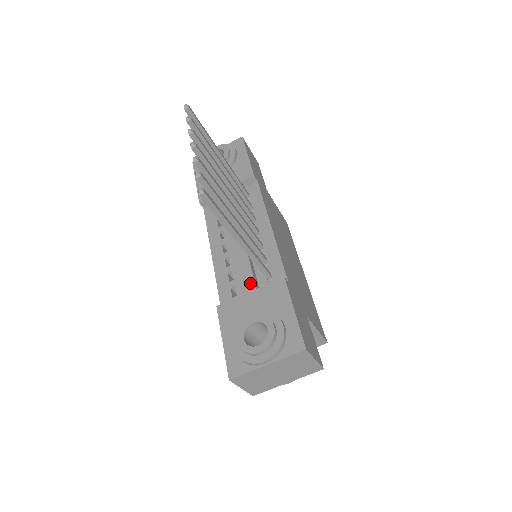
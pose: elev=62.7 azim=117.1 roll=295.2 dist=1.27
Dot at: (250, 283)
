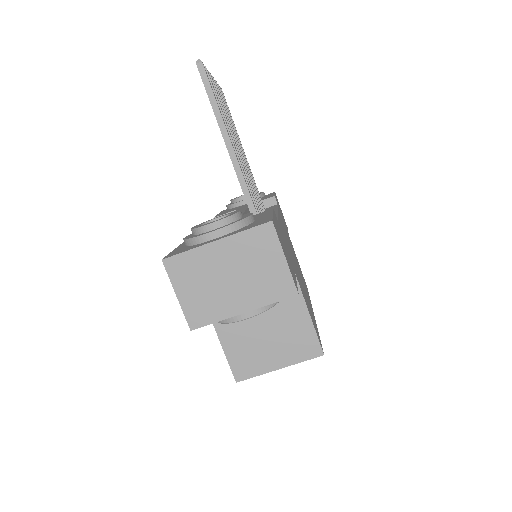
Dot at: occluded
